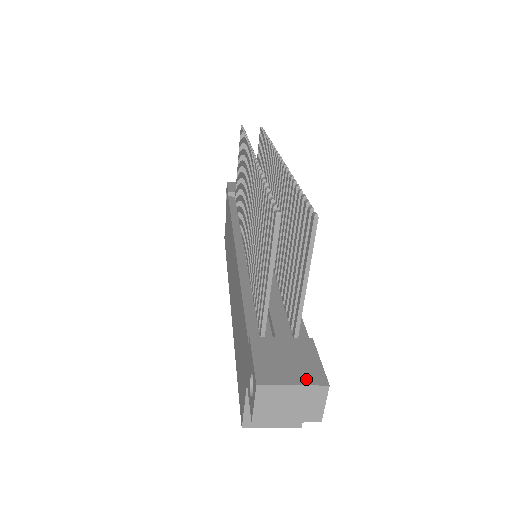
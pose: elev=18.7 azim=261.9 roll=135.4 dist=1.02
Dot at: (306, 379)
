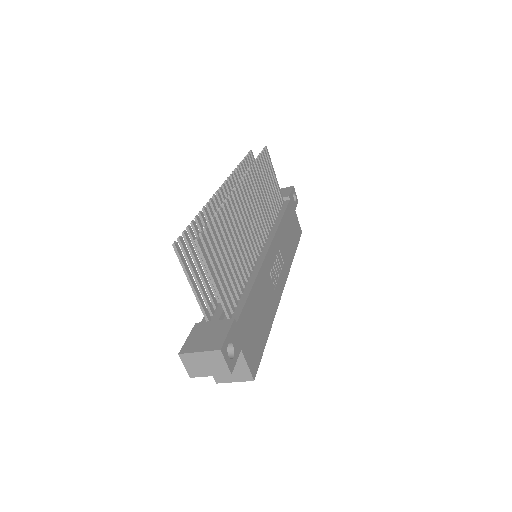
Dot at: (209, 347)
